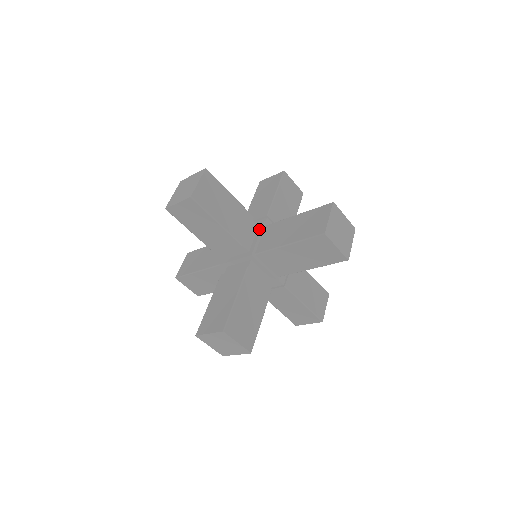
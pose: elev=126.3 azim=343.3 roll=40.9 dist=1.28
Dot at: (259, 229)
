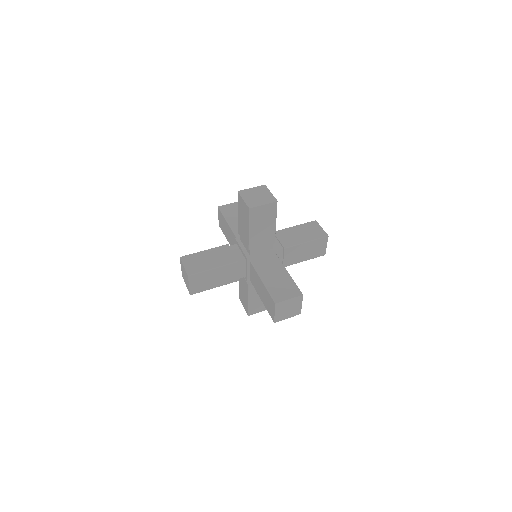
Dot at: (270, 251)
